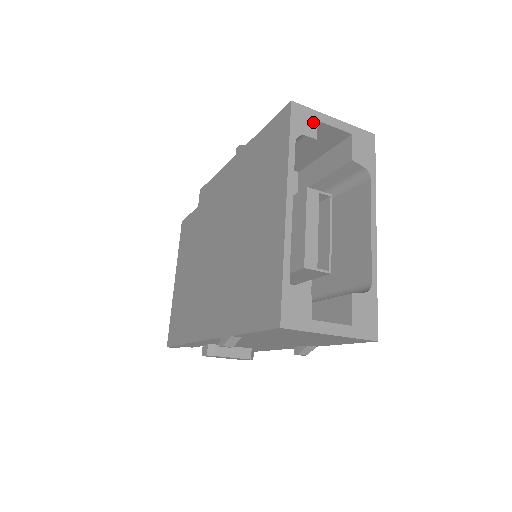
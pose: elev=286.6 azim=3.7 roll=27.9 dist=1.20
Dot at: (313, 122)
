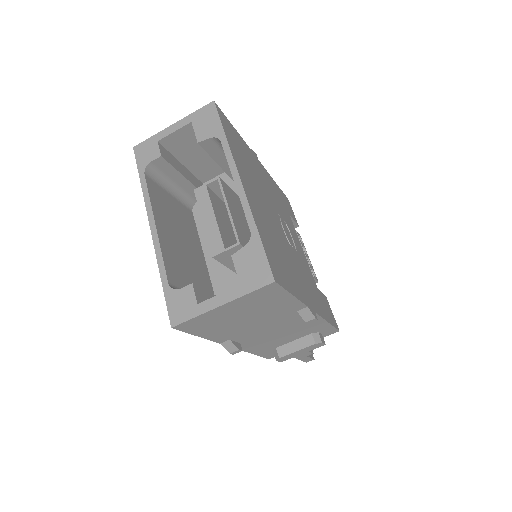
Dot at: (154, 146)
